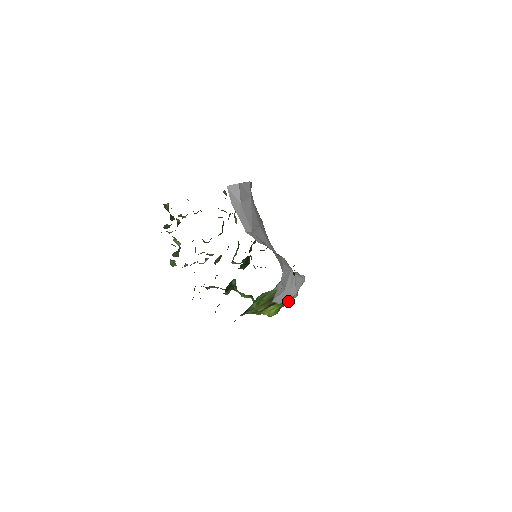
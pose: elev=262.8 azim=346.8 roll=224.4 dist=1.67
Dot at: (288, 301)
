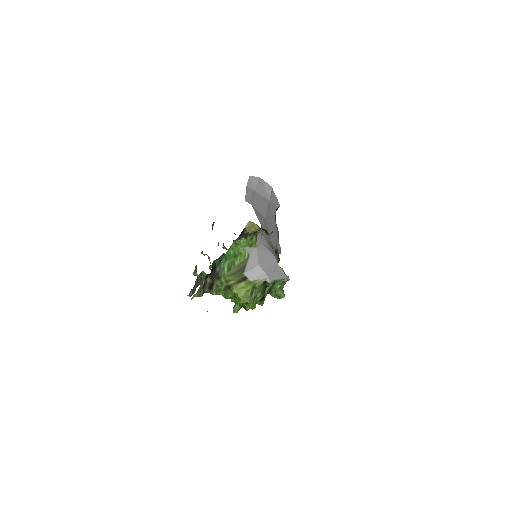
Dot at: (260, 284)
